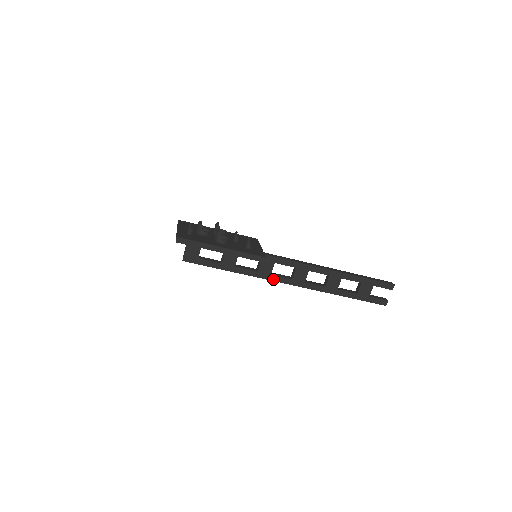
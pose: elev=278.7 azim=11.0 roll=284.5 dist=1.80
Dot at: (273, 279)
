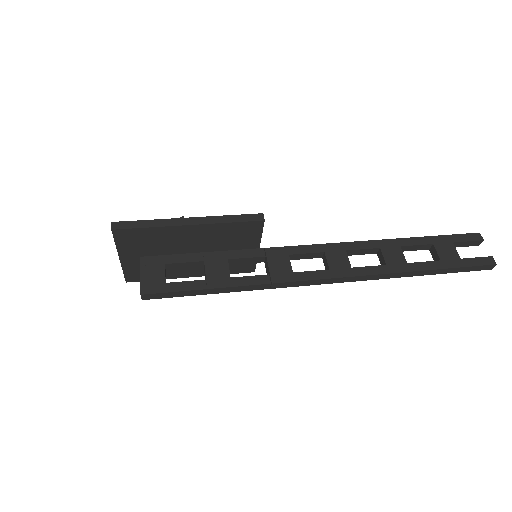
Dot at: (300, 278)
